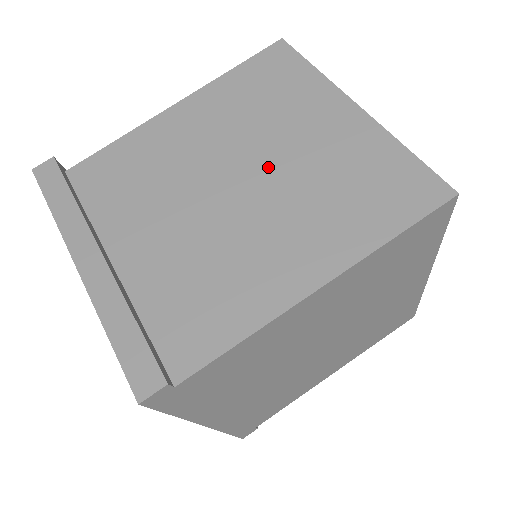
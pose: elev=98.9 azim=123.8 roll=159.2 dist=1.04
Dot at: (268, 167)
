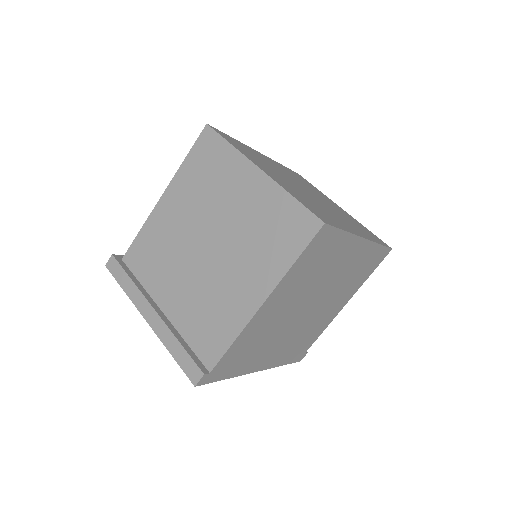
Dot at: (221, 230)
